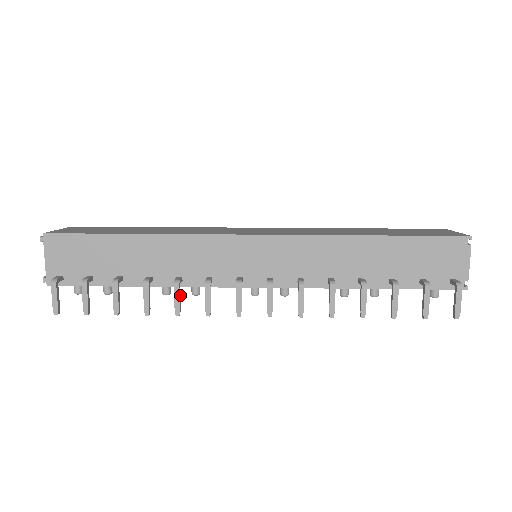
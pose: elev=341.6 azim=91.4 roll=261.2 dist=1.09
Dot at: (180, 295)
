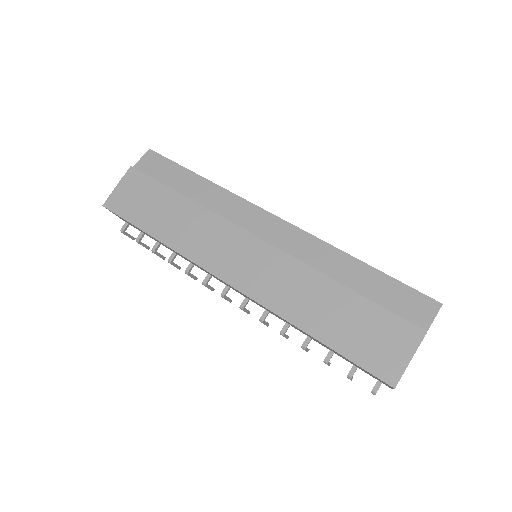
Dot at: (193, 275)
